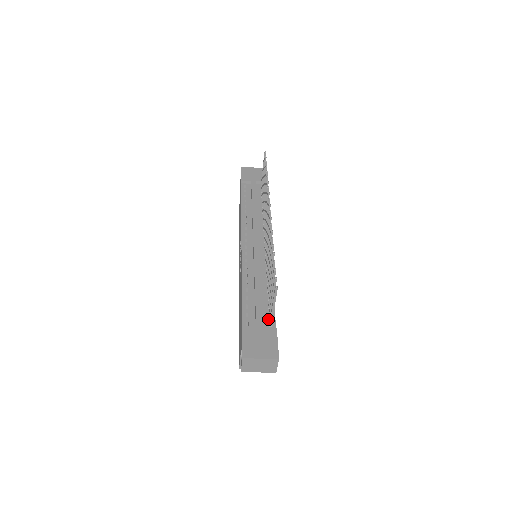
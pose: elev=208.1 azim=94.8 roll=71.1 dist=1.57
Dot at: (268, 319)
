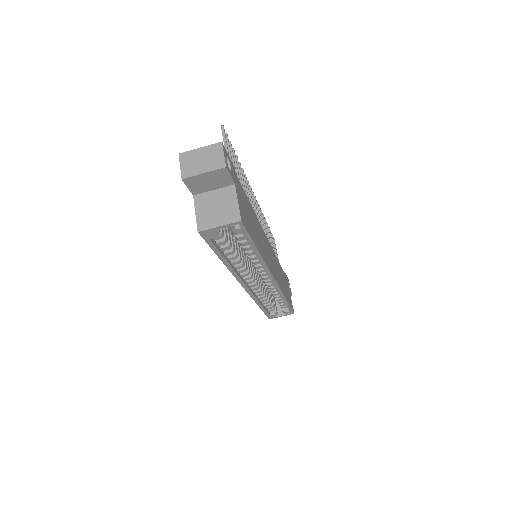
Dot at: occluded
